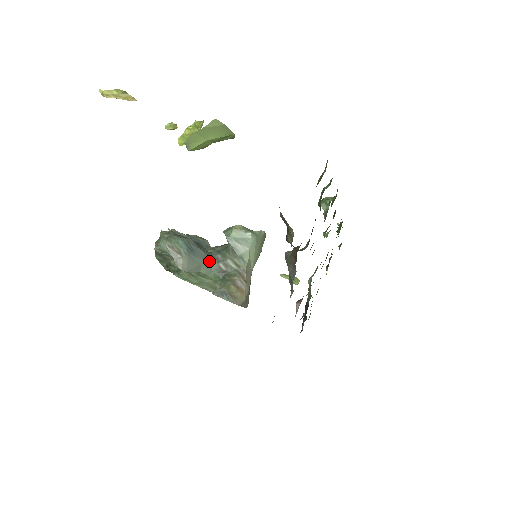
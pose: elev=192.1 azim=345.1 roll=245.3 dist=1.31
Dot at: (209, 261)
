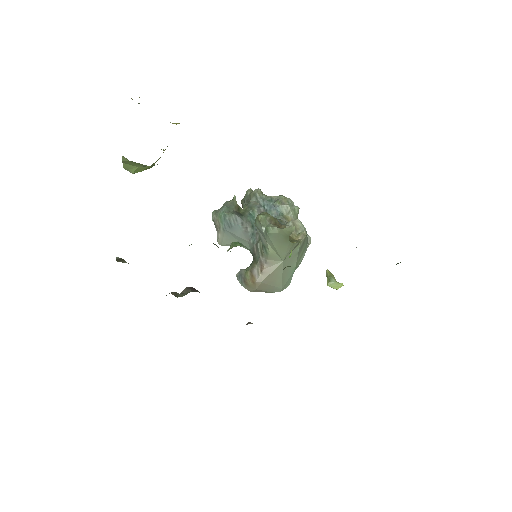
Dot at: (247, 239)
